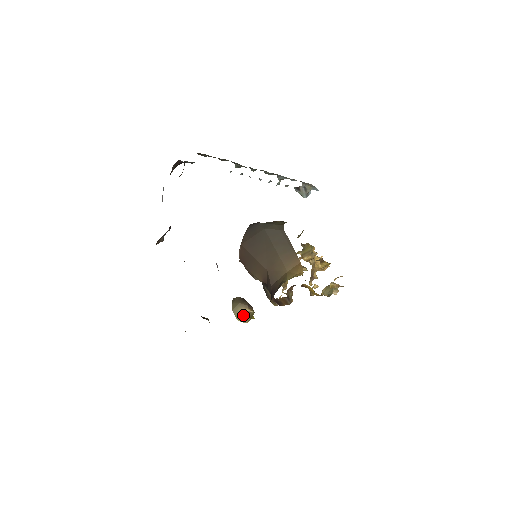
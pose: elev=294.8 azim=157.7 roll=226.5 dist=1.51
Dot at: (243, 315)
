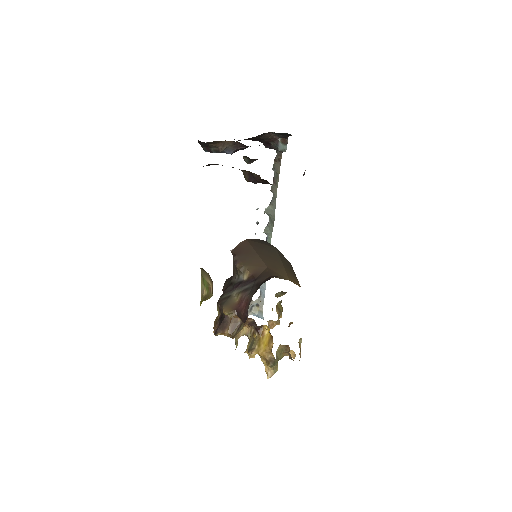
Dot at: (206, 283)
